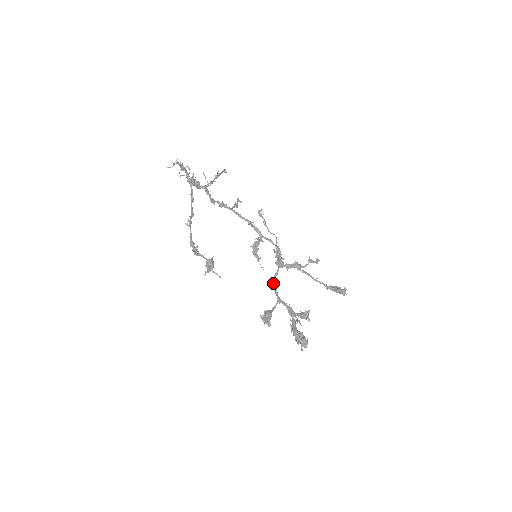
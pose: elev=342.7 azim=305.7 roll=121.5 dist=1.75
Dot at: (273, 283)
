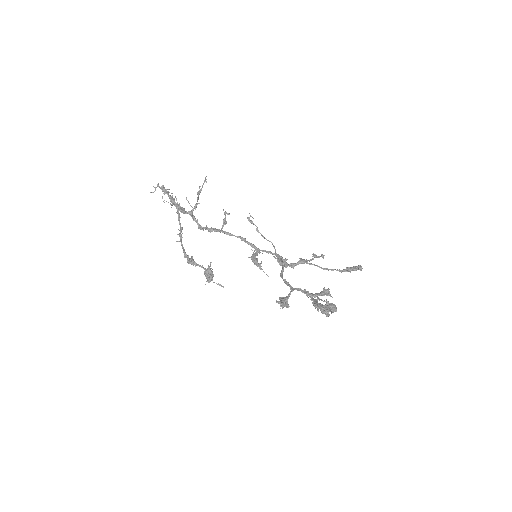
Dot at: (281, 277)
